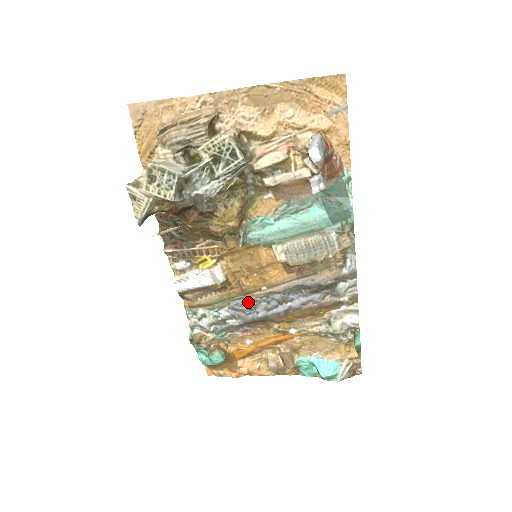
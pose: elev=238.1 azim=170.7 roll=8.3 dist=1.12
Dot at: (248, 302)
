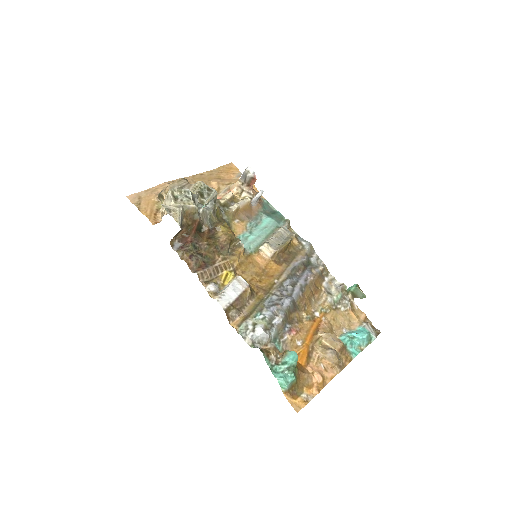
Dot at: (275, 296)
